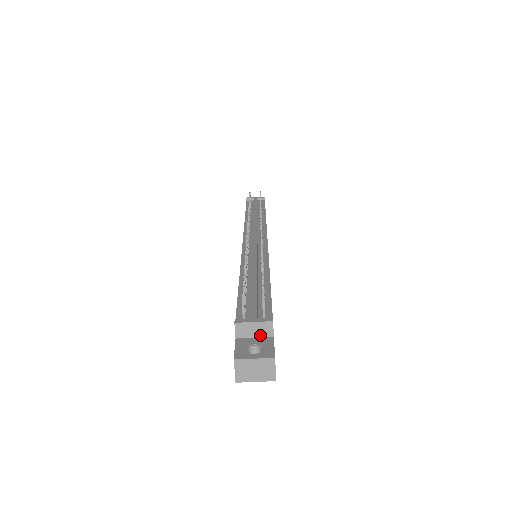
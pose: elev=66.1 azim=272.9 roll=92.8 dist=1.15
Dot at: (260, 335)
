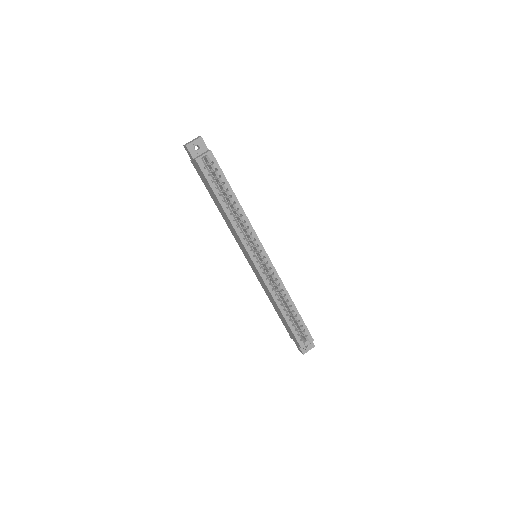
Dot at: occluded
